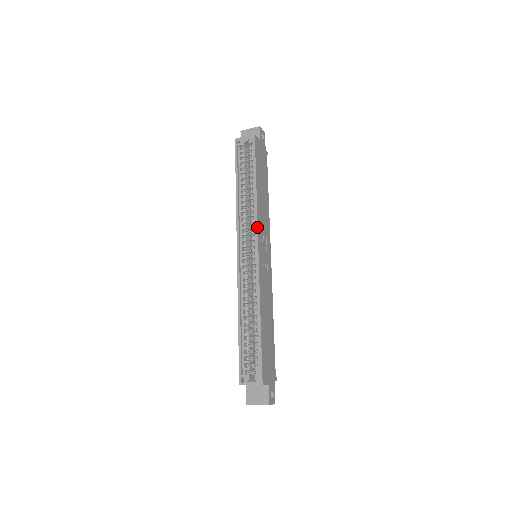
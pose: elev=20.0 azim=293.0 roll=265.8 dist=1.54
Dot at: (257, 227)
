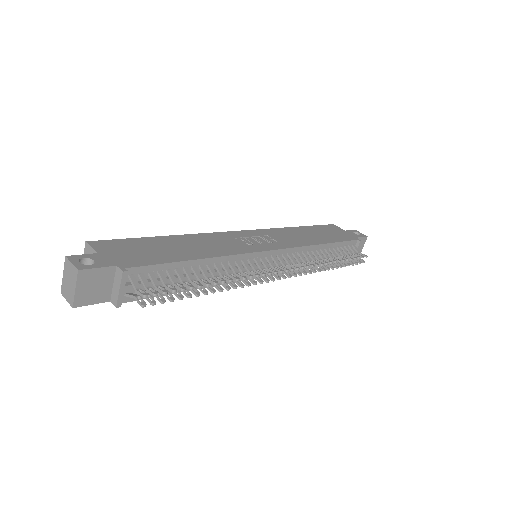
Dot at: (261, 230)
